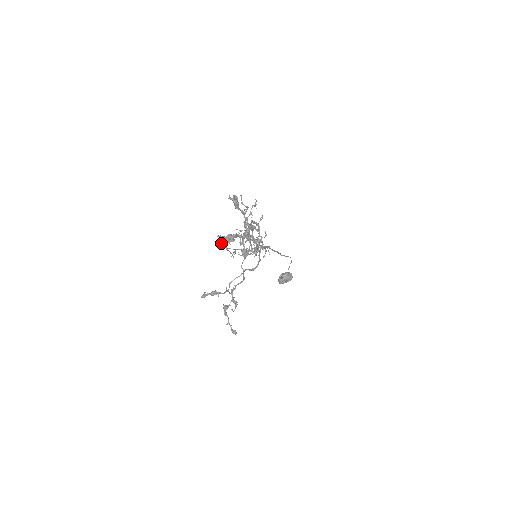
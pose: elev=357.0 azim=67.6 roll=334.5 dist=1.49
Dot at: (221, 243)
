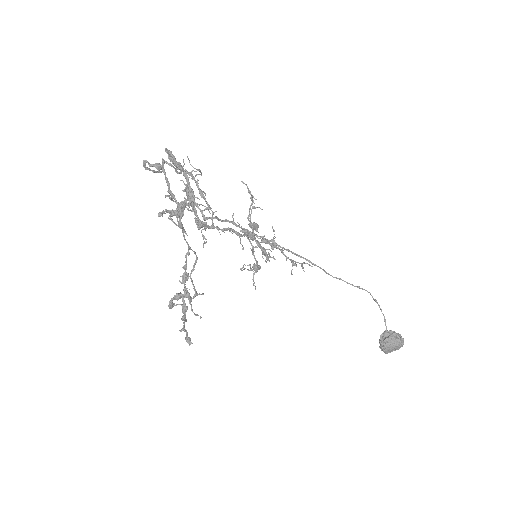
Dot at: (161, 212)
